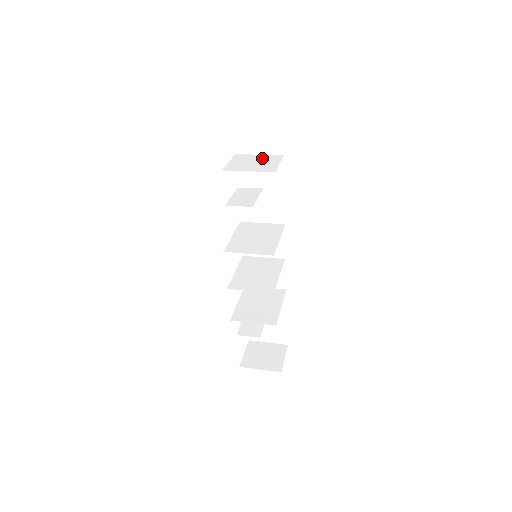
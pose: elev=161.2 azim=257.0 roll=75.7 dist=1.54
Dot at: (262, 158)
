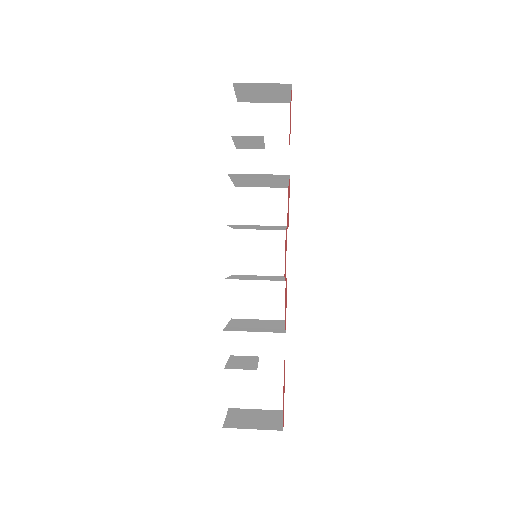
Dot at: occluded
